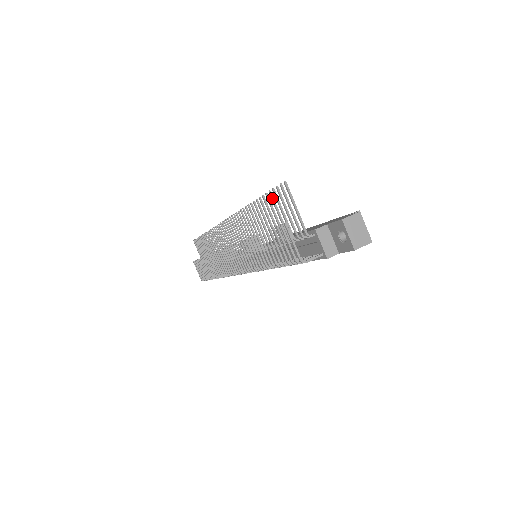
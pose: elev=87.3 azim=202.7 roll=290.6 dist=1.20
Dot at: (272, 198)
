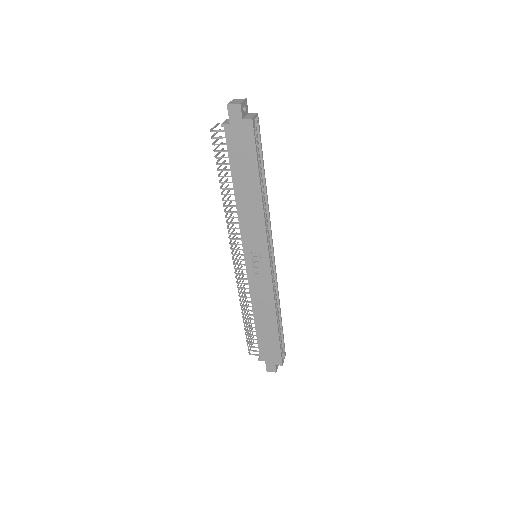
Dot at: occluded
